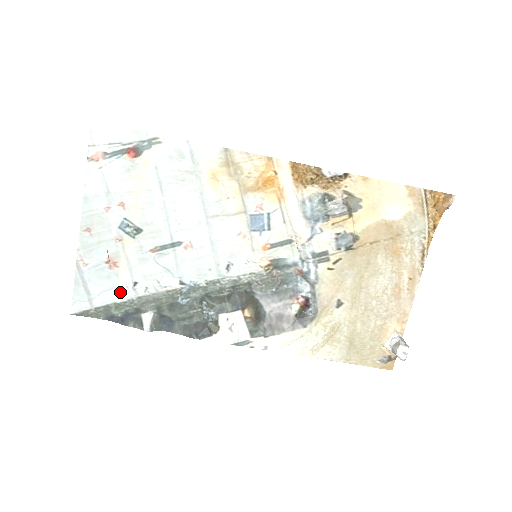
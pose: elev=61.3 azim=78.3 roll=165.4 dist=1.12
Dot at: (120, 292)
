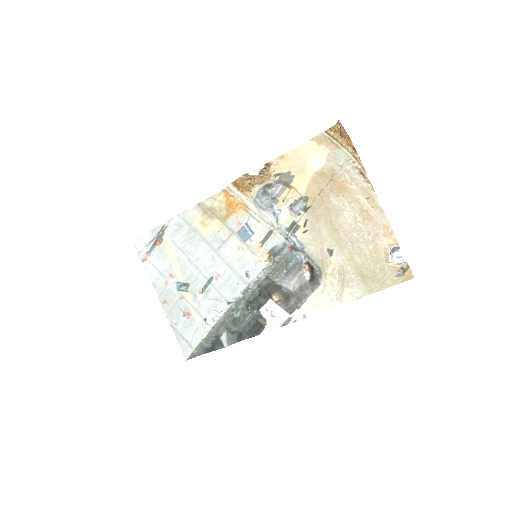
Dot at: (201, 330)
